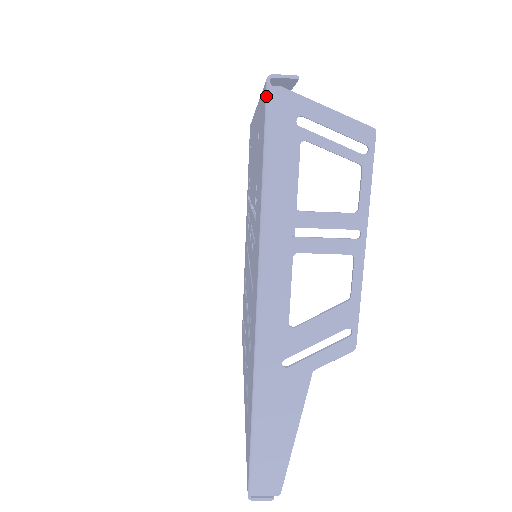
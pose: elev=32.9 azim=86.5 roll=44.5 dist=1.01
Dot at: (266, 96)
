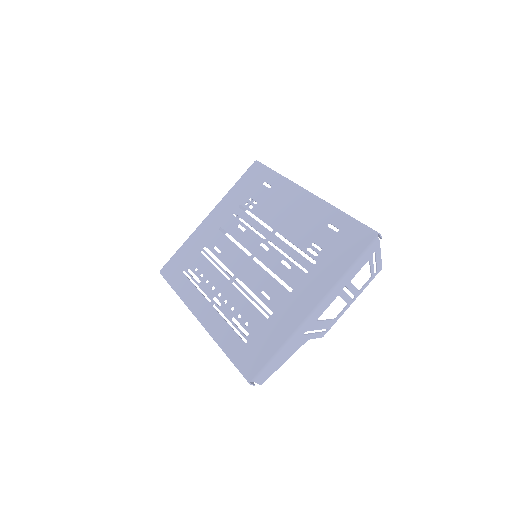
Dot at: (374, 240)
